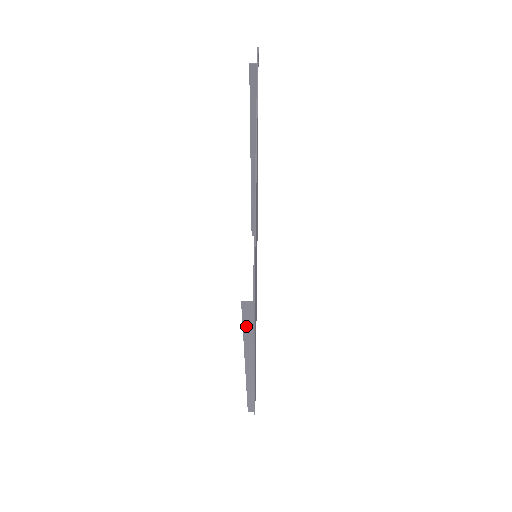
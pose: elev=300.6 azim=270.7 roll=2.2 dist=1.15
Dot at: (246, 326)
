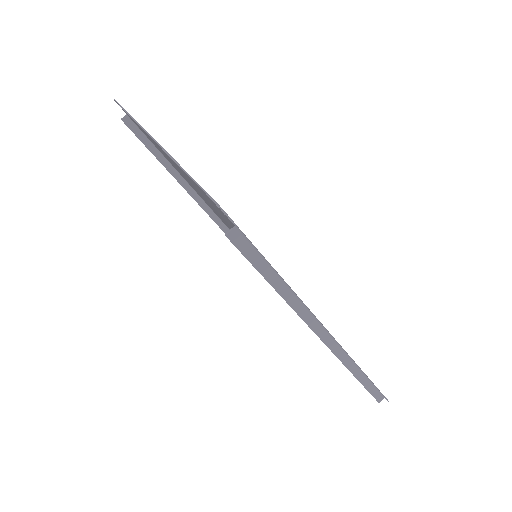
Dot at: (260, 268)
